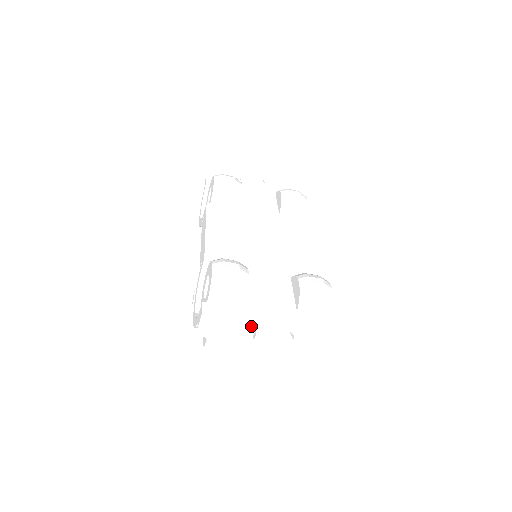
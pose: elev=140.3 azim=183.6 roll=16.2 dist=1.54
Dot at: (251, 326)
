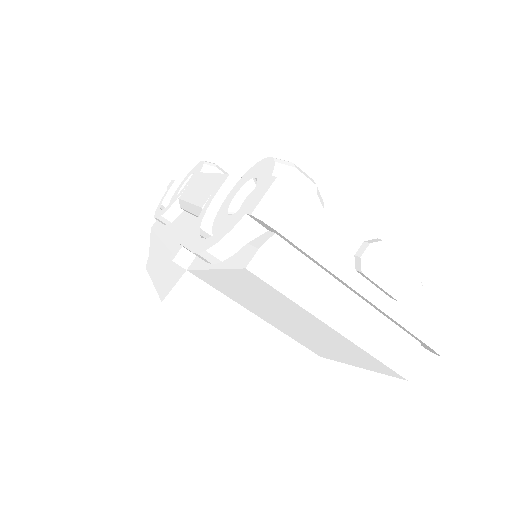
Dot at: (353, 235)
